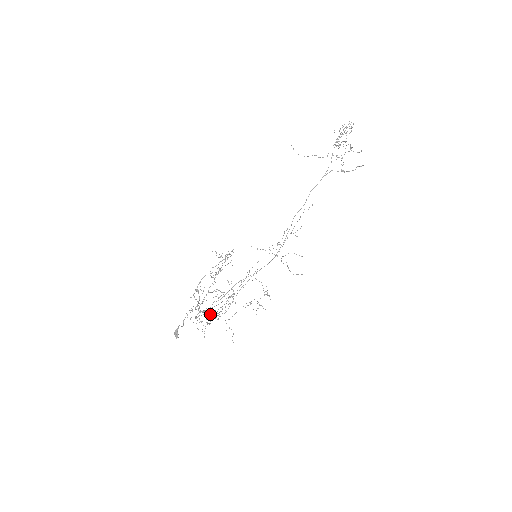
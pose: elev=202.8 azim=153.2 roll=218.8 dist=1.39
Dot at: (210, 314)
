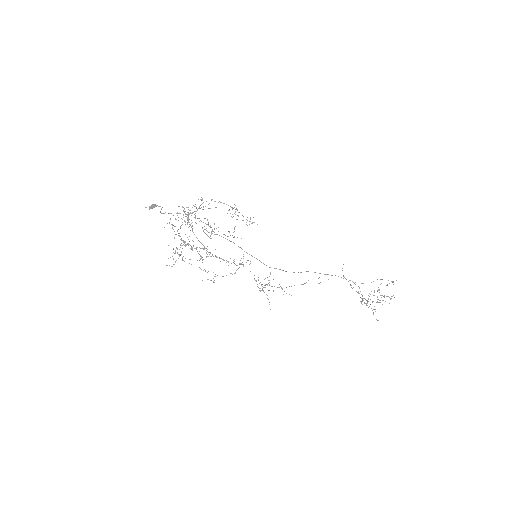
Dot at: occluded
